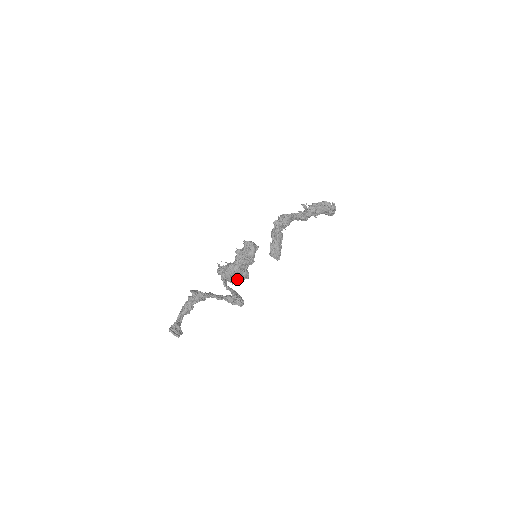
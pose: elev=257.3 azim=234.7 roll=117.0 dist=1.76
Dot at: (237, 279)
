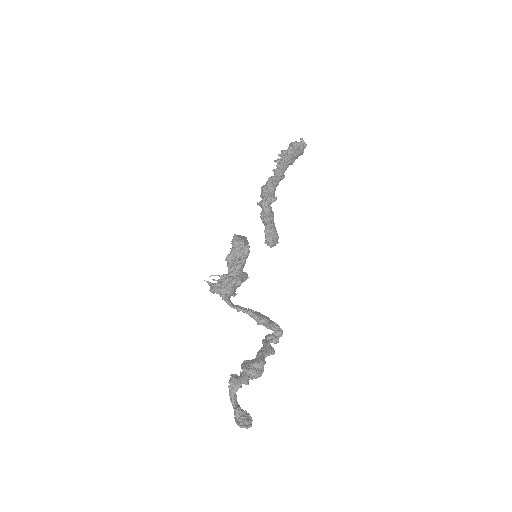
Dot at: occluded
